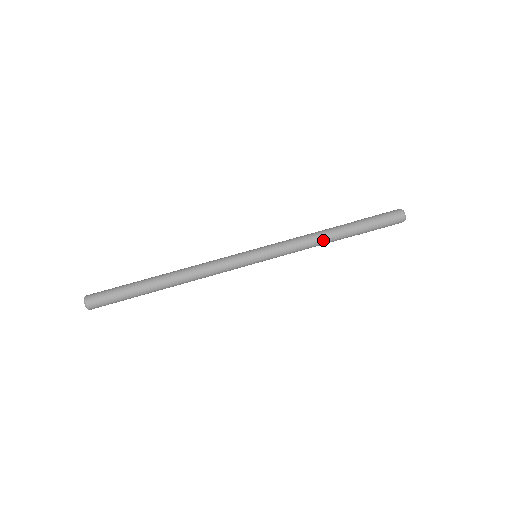
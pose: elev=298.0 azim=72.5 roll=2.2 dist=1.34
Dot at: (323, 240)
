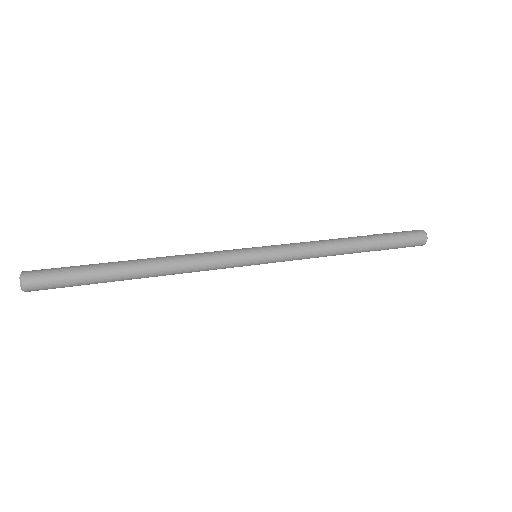
Dot at: (337, 249)
